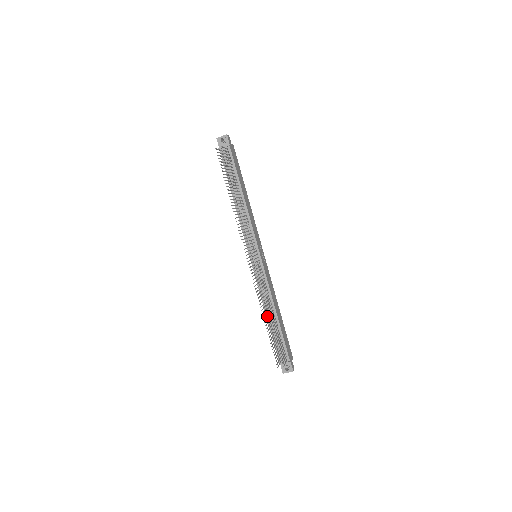
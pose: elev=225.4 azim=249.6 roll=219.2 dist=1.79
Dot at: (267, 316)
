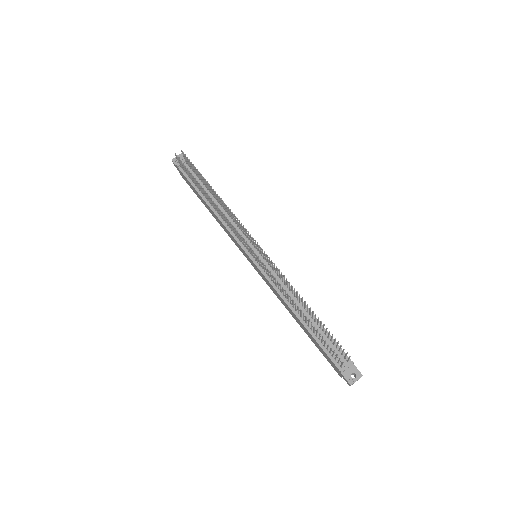
Dot at: (298, 316)
